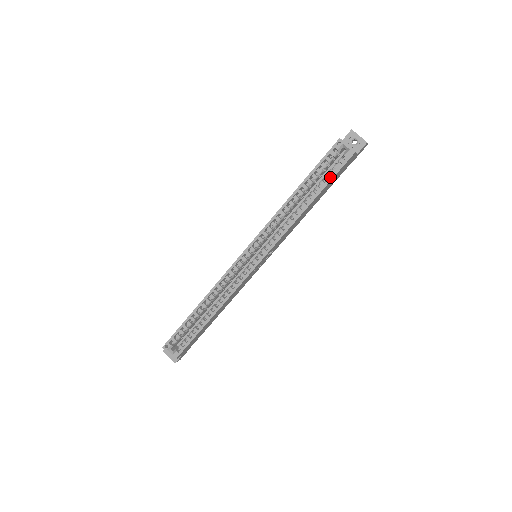
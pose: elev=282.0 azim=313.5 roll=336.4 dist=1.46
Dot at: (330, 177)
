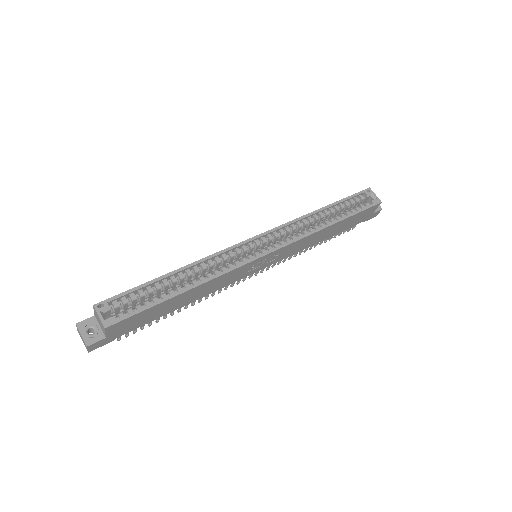
Dot at: (357, 210)
